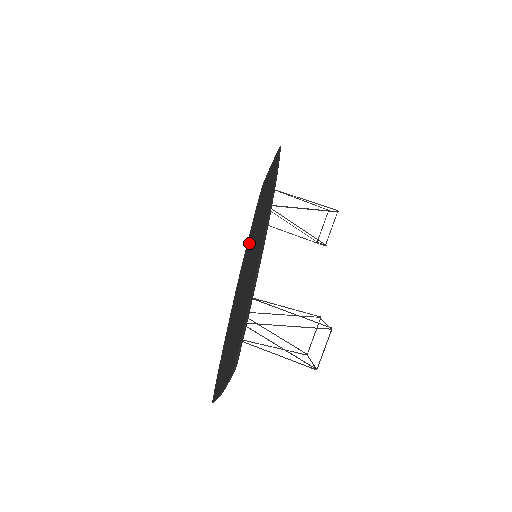
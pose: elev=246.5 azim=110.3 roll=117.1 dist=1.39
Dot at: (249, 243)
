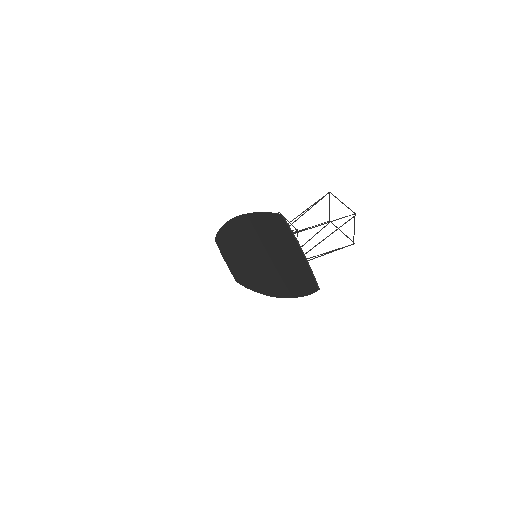
Dot at: (254, 280)
